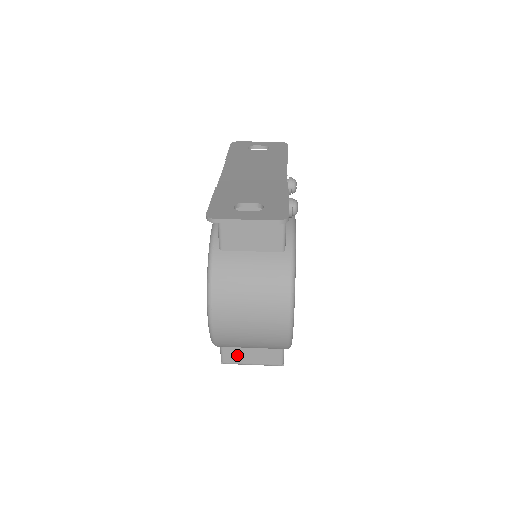
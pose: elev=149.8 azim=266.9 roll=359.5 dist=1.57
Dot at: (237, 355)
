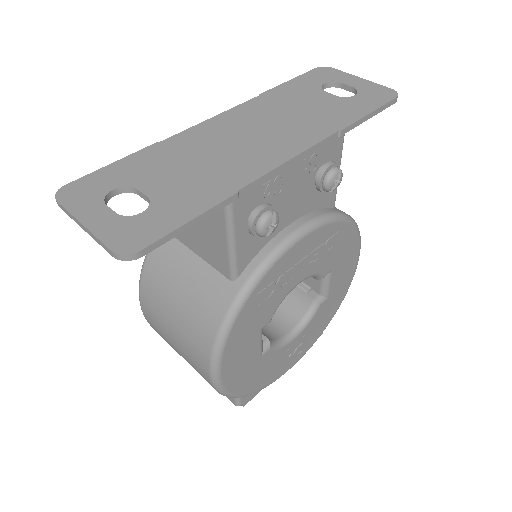
Dot at: occluded
